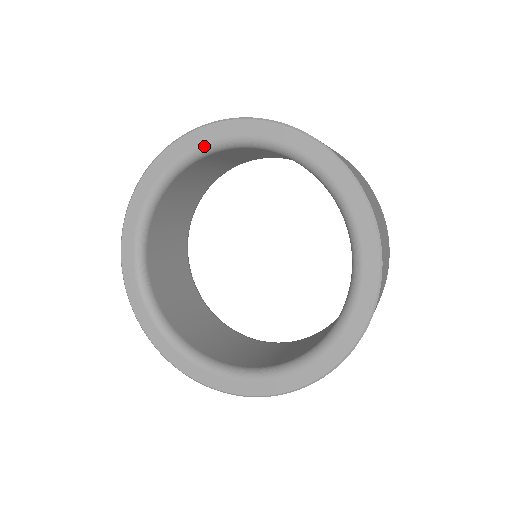
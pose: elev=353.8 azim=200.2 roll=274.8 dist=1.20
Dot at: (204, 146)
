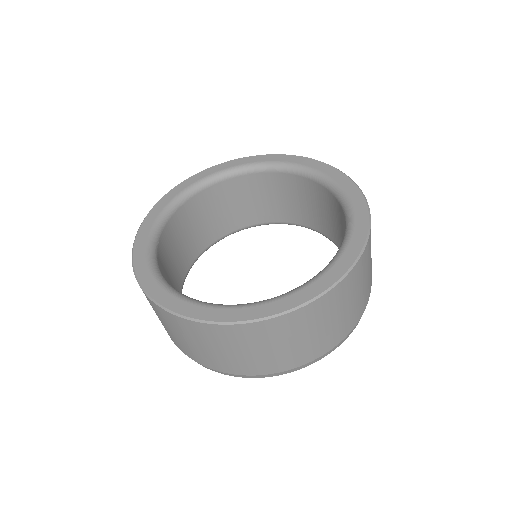
Dot at: (181, 193)
